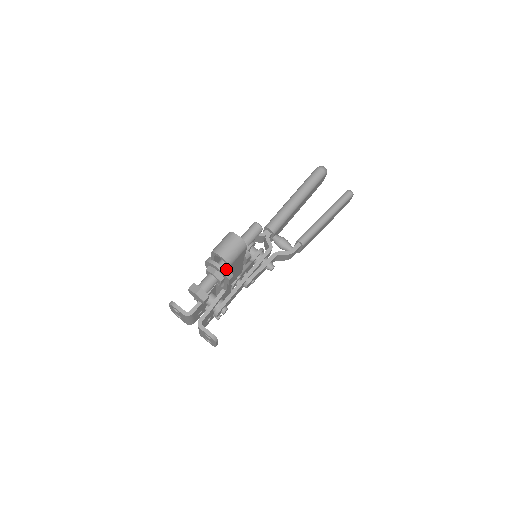
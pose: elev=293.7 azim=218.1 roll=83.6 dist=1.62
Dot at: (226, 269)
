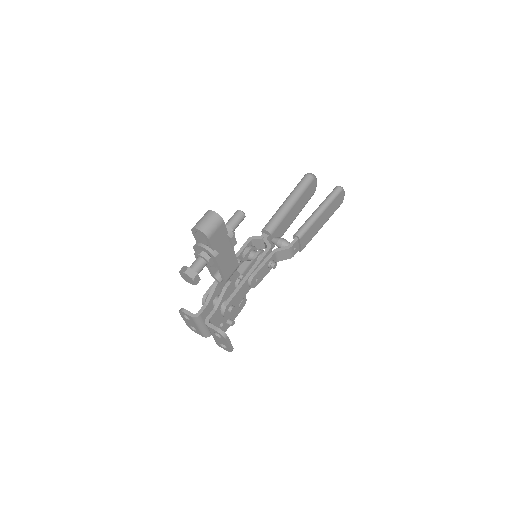
Dot at: (209, 246)
